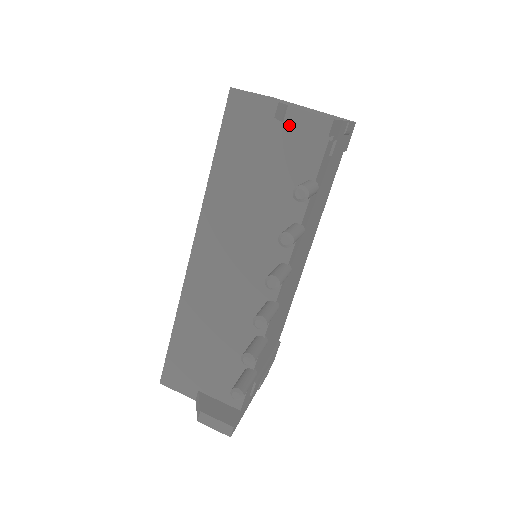
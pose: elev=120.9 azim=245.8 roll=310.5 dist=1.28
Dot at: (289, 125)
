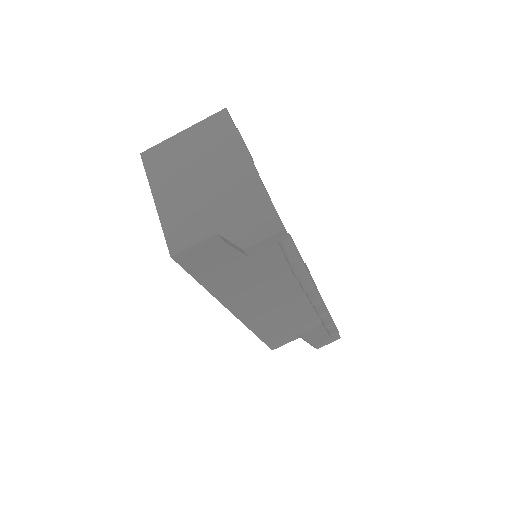
Dot at: occluded
